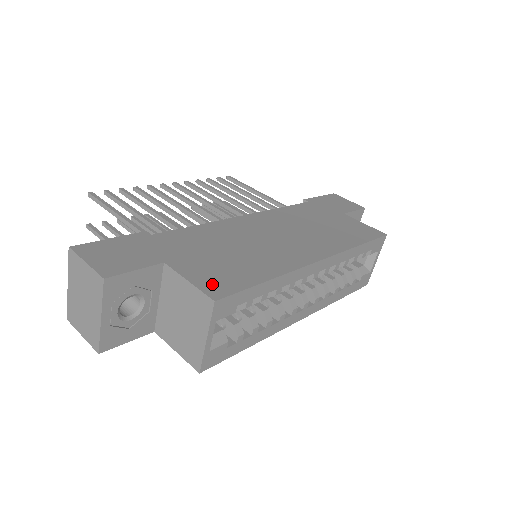
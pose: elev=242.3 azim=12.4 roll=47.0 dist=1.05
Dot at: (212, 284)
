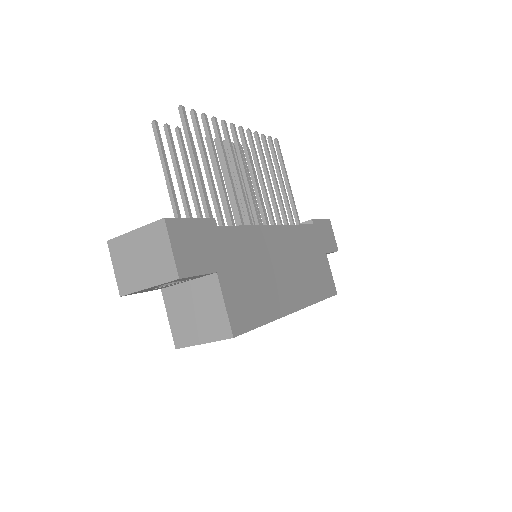
Dot at: (237, 315)
